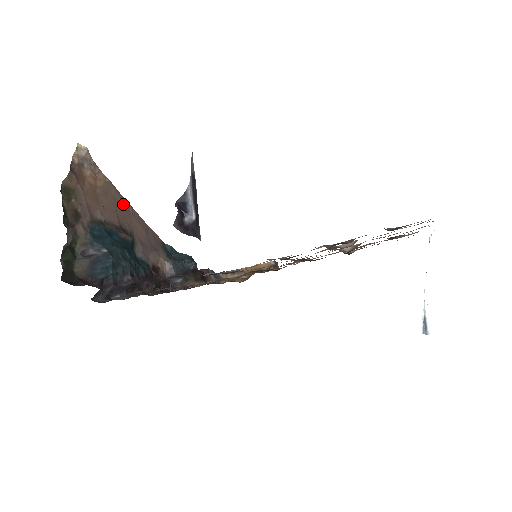
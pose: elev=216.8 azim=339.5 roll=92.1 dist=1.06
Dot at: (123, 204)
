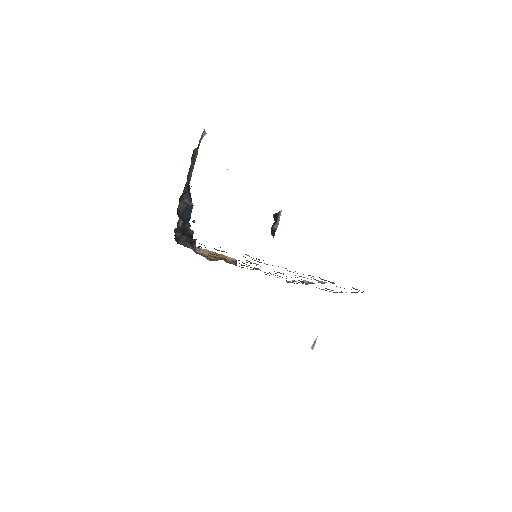
Dot at: occluded
